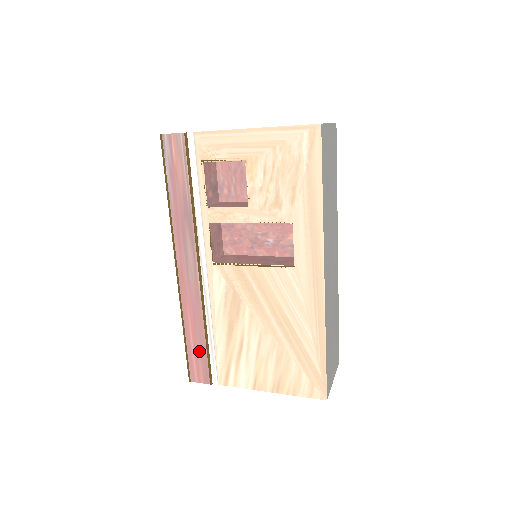
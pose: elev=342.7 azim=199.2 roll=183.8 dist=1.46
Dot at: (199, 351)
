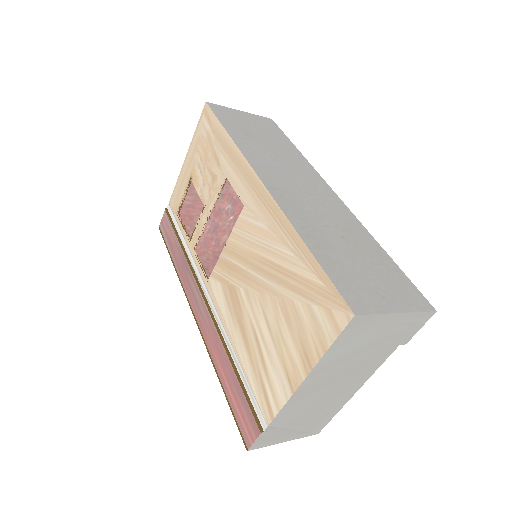
Dot at: (236, 393)
